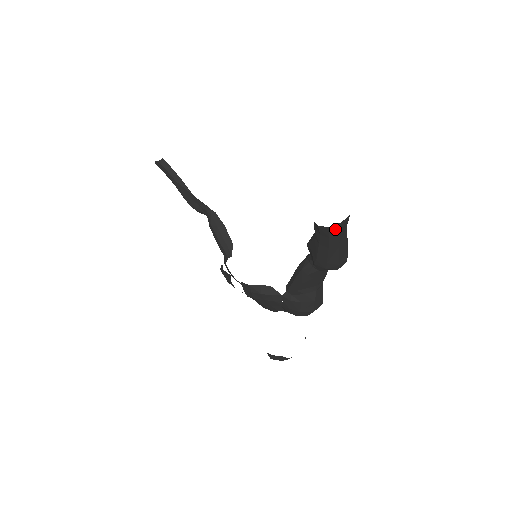
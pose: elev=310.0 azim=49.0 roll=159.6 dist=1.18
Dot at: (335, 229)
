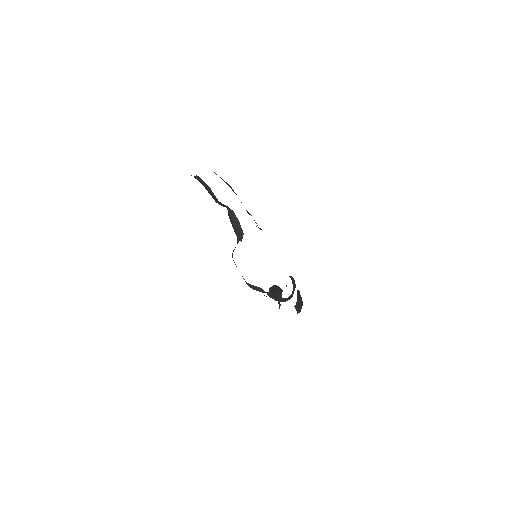
Dot at: occluded
